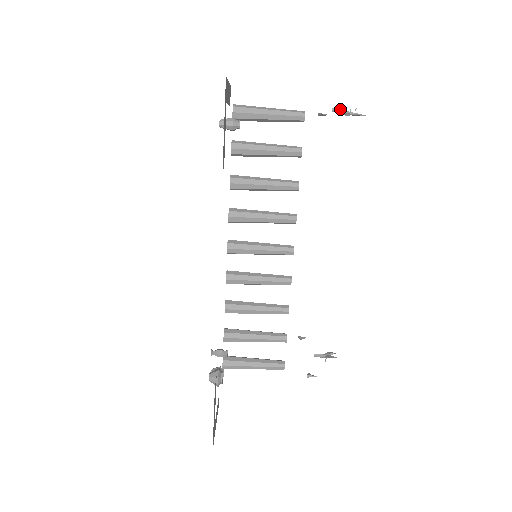
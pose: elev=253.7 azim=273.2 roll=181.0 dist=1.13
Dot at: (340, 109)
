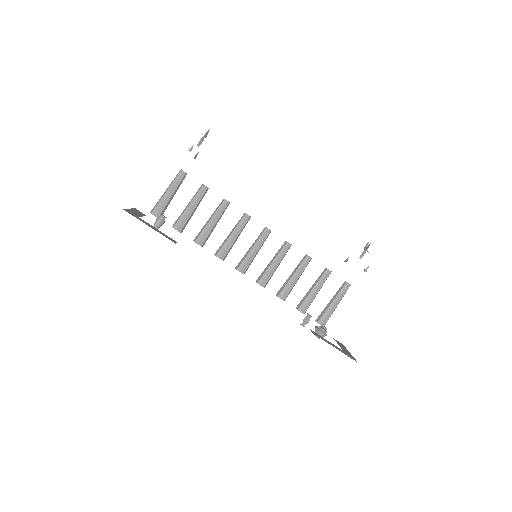
Dot at: (192, 146)
